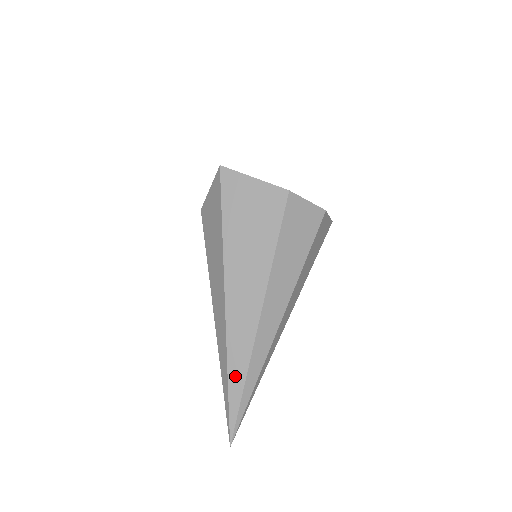
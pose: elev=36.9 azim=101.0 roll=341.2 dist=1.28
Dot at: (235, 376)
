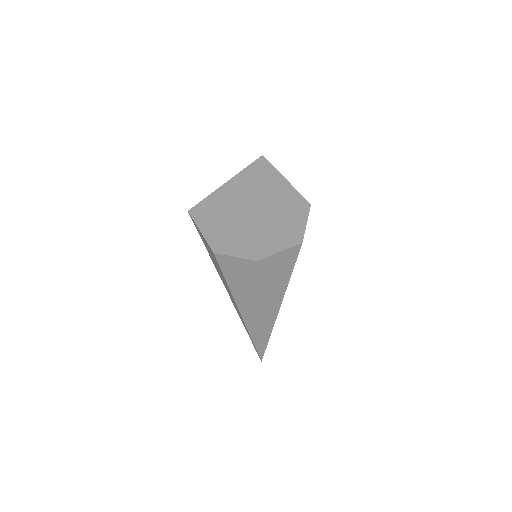
Dot at: occluded
